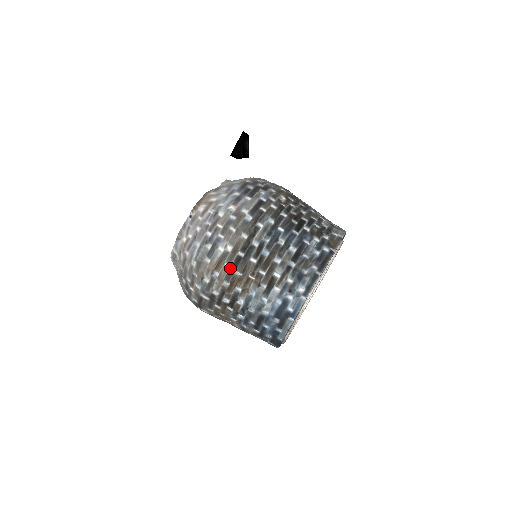
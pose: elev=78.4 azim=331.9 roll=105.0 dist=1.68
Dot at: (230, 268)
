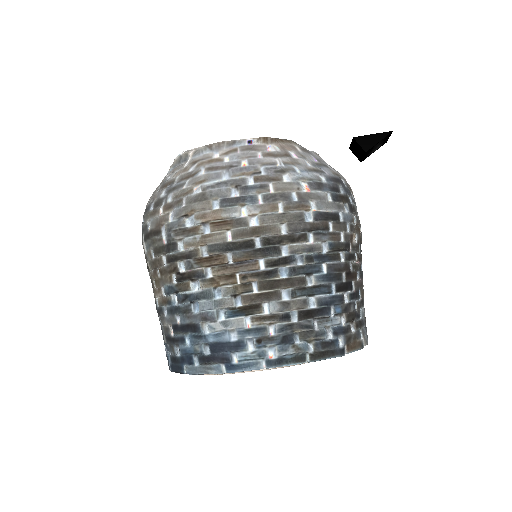
Dot at: (229, 242)
